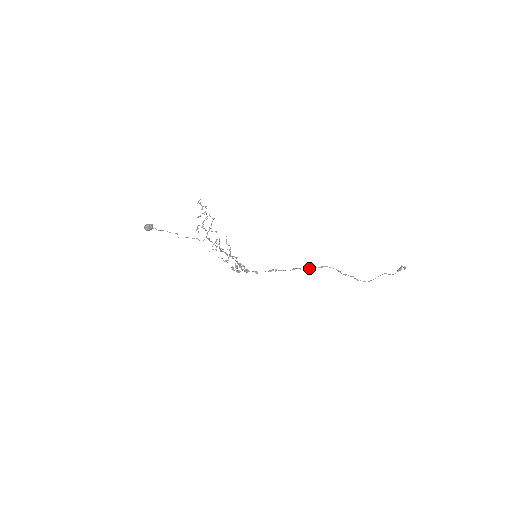
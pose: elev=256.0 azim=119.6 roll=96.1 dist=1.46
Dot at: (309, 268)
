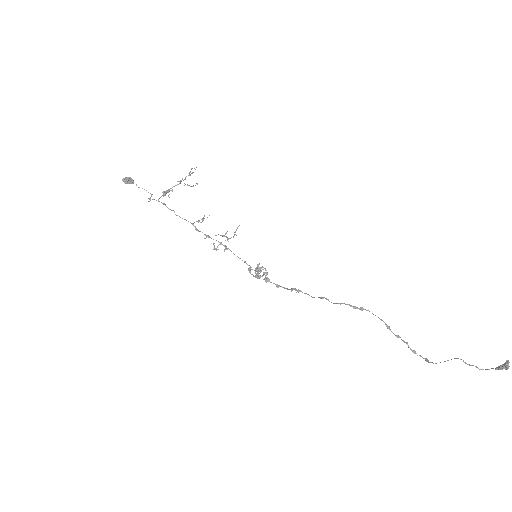
Dot at: (340, 303)
